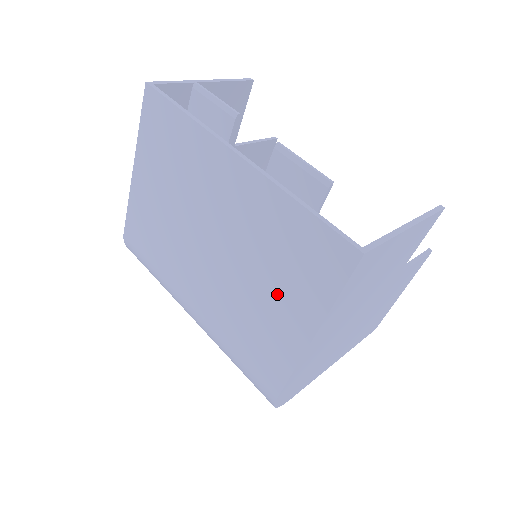
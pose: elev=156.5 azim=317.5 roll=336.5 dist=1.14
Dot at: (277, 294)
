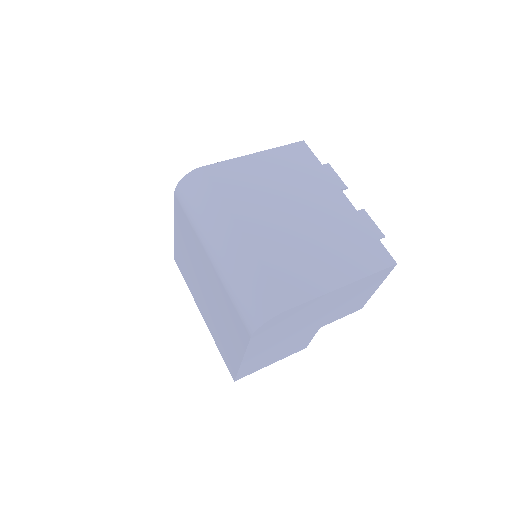
Dot at: (331, 257)
